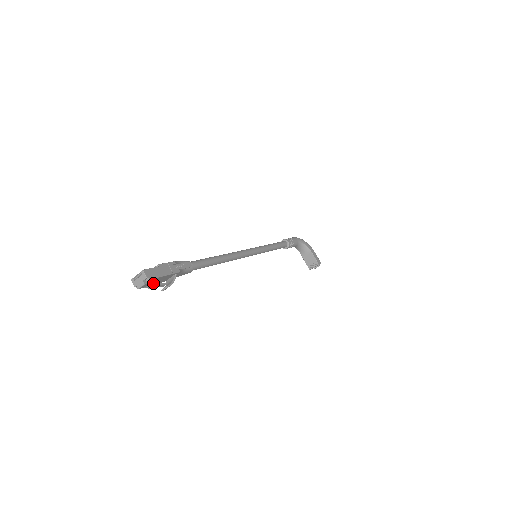
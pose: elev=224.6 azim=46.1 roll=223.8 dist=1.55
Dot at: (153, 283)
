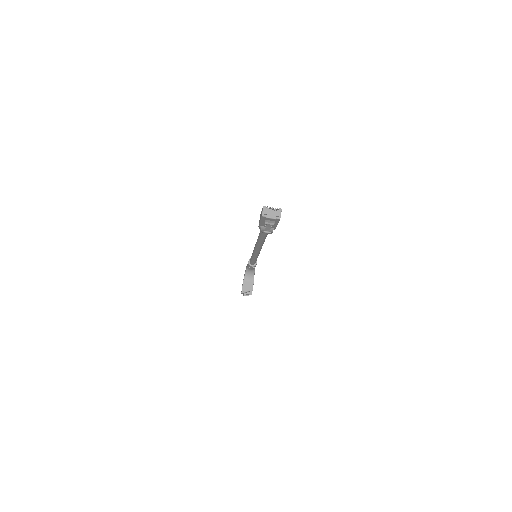
Dot at: (274, 223)
